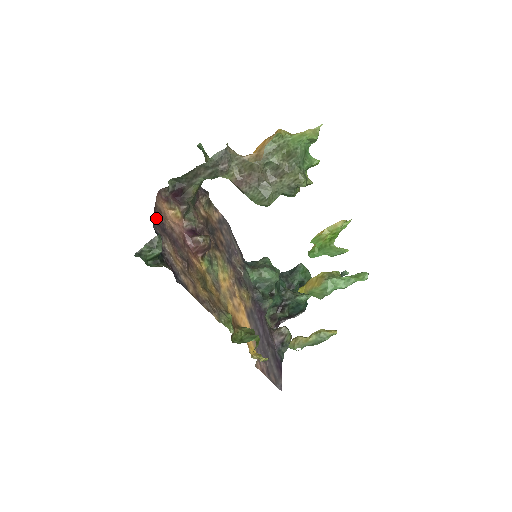
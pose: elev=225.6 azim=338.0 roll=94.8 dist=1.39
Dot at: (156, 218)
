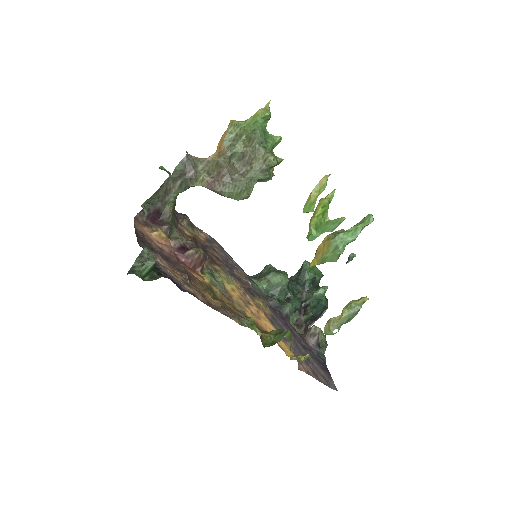
Dot at: (140, 239)
